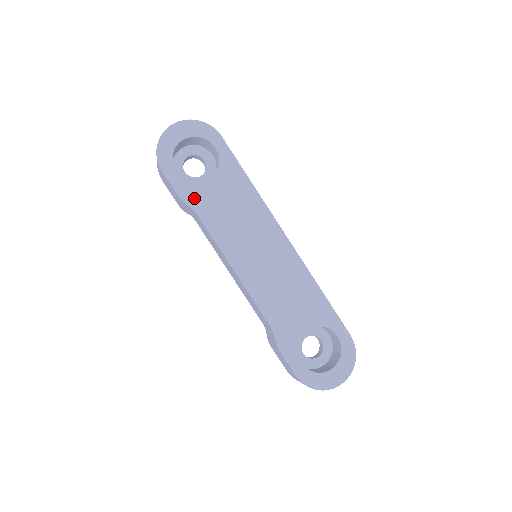
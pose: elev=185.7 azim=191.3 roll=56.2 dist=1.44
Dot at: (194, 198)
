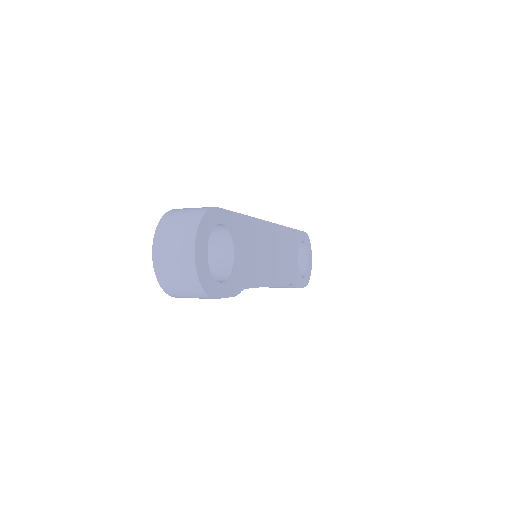
Dot at: (238, 282)
